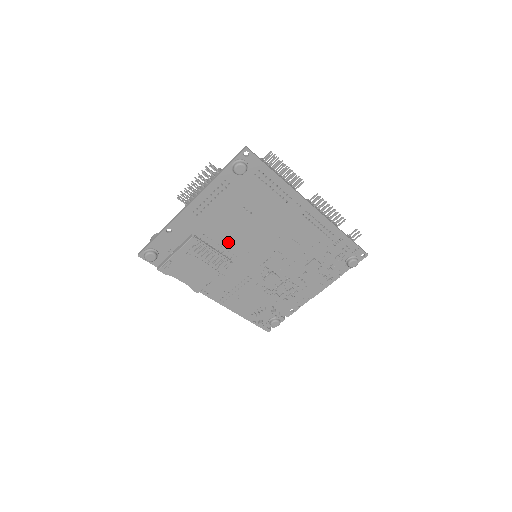
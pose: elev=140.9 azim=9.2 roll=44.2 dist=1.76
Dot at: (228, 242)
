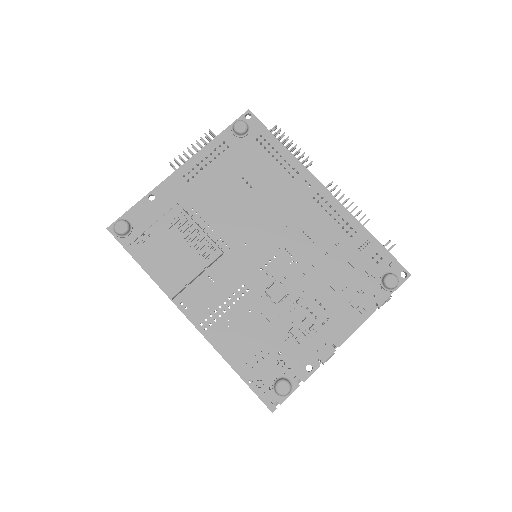
Dot at: (221, 225)
